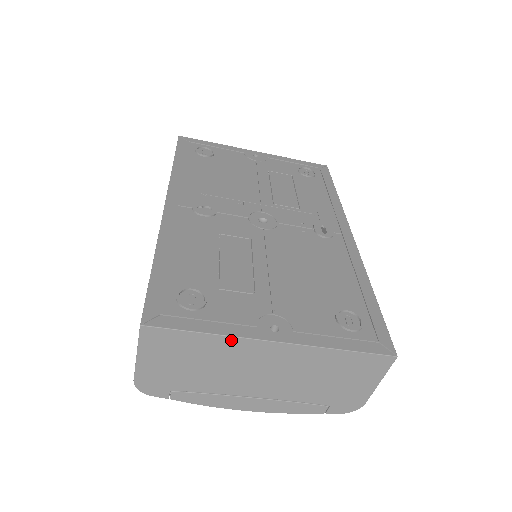
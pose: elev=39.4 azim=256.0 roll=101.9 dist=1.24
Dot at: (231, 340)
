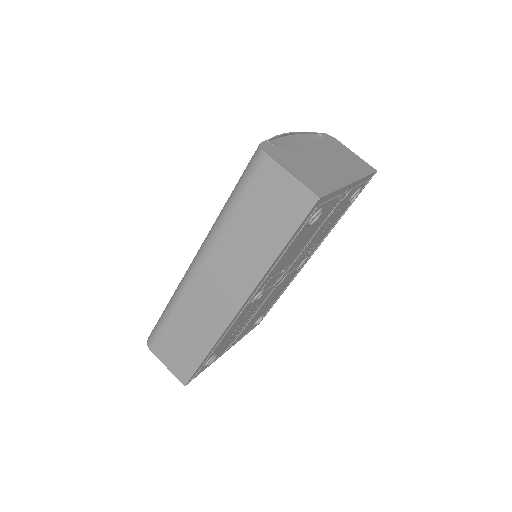
Dot at: occluded
